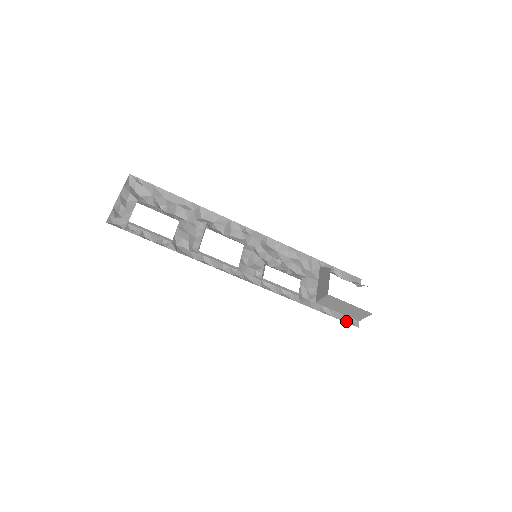
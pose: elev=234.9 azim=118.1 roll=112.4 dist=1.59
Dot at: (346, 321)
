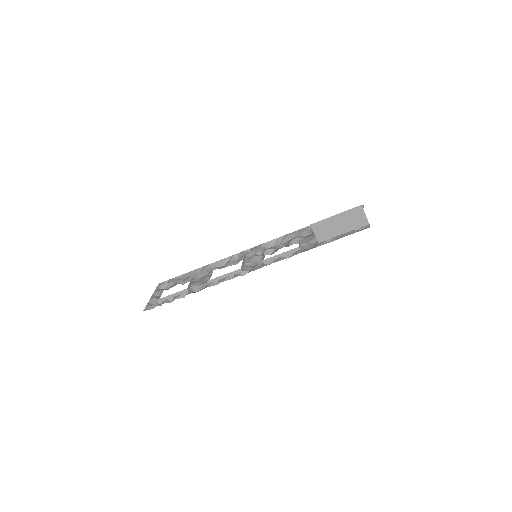
Dot at: occluded
